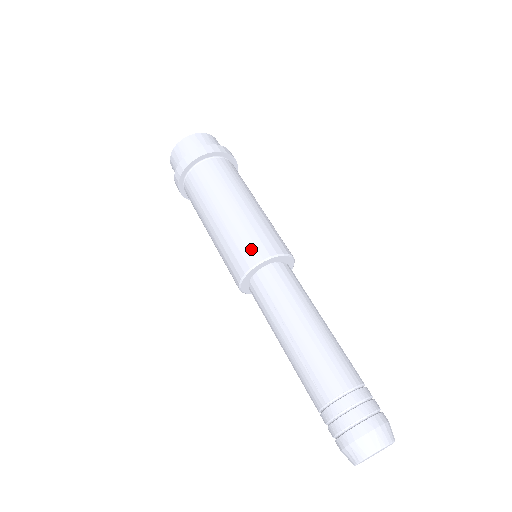
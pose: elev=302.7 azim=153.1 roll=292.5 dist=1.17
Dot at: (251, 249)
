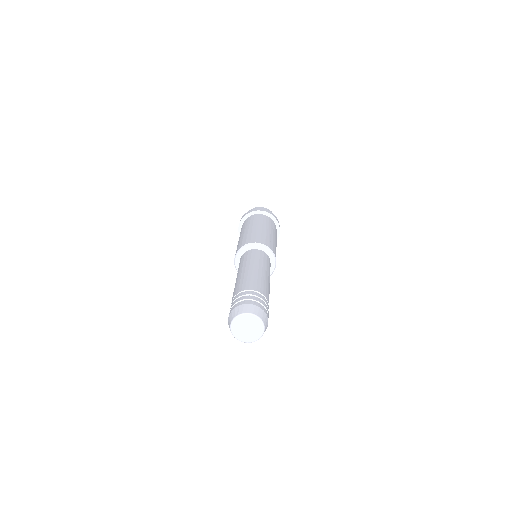
Dot at: (240, 245)
